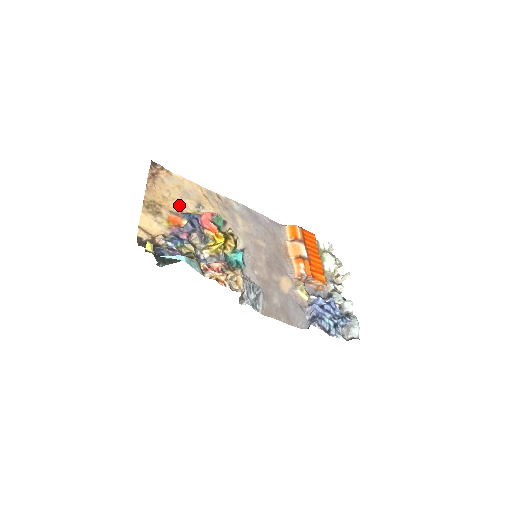
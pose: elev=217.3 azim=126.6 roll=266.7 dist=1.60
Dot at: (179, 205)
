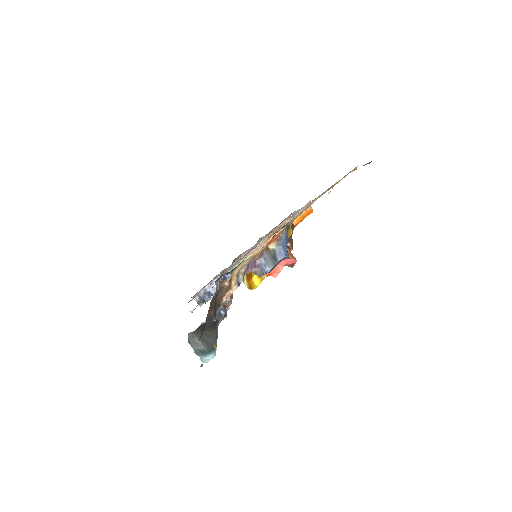
Dot at: occluded
